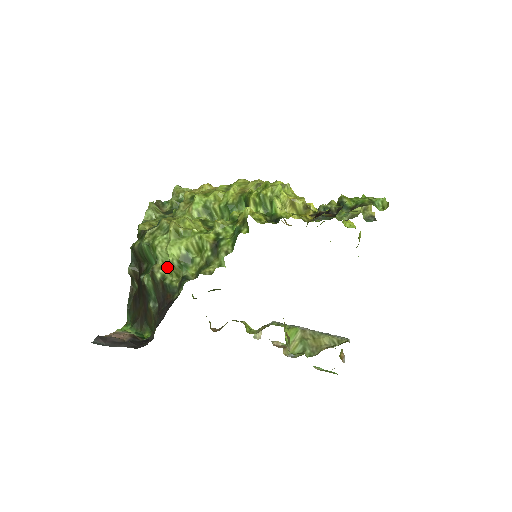
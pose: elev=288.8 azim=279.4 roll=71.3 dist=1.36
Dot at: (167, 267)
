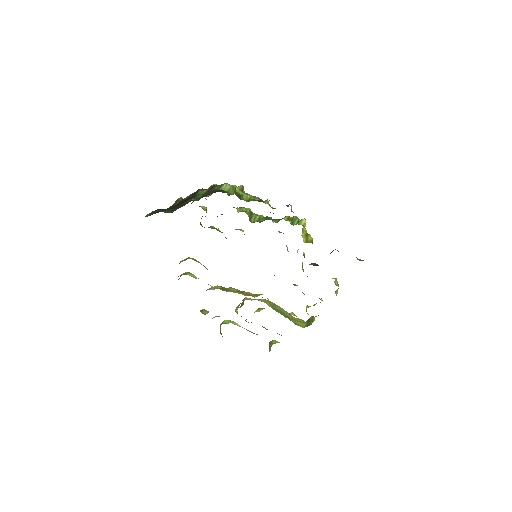
Dot at: (226, 189)
